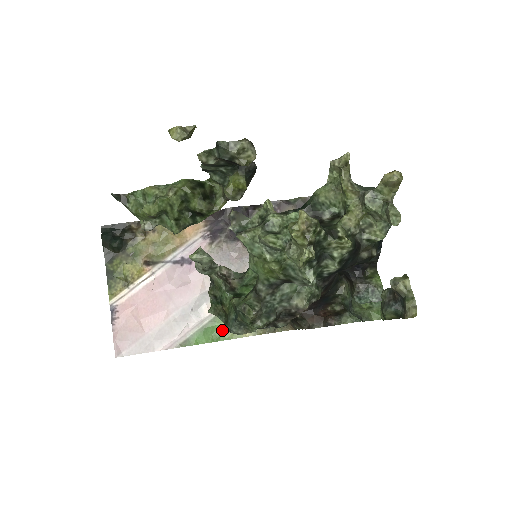
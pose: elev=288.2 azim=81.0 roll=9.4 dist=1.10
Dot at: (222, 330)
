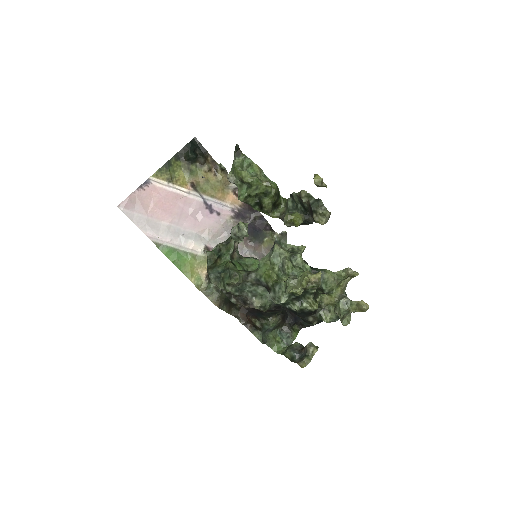
Dot at: (184, 263)
